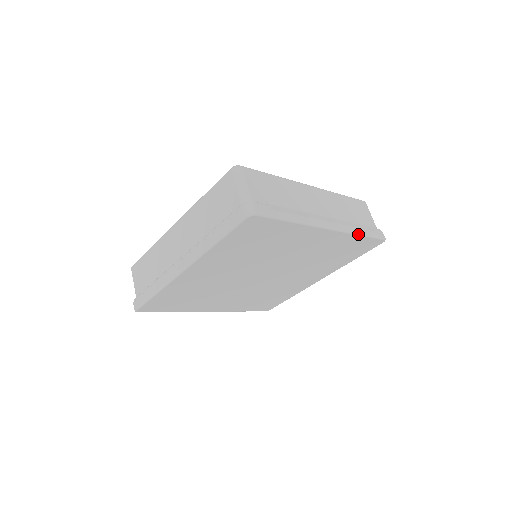
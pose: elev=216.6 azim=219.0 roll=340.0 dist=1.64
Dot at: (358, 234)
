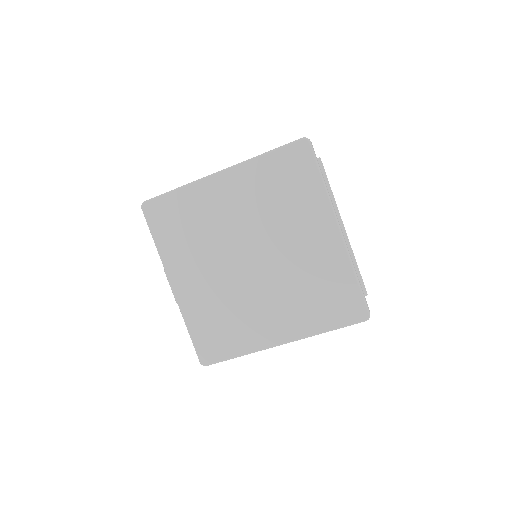
Dot at: (354, 270)
